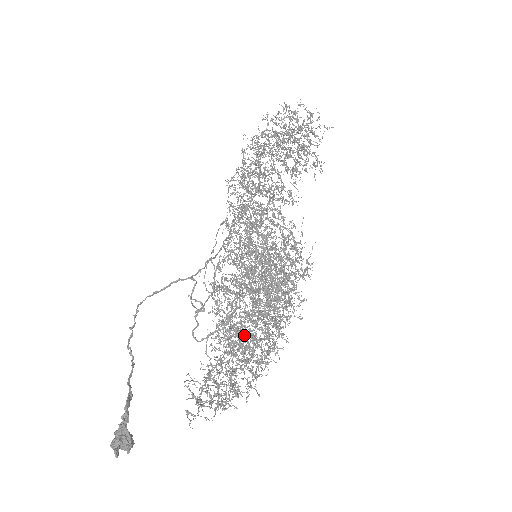
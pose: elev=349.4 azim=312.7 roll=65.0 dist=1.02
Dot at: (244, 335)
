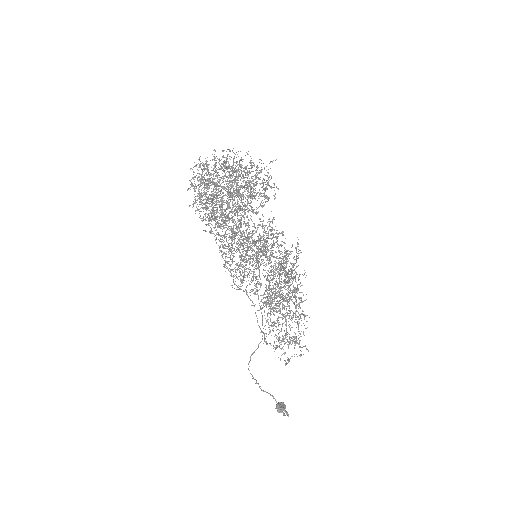
Dot at: occluded
